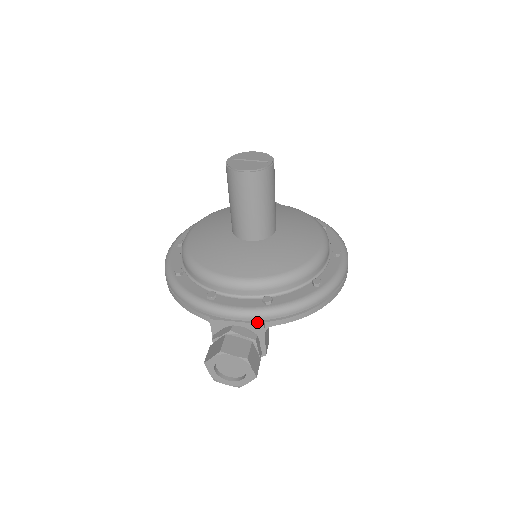
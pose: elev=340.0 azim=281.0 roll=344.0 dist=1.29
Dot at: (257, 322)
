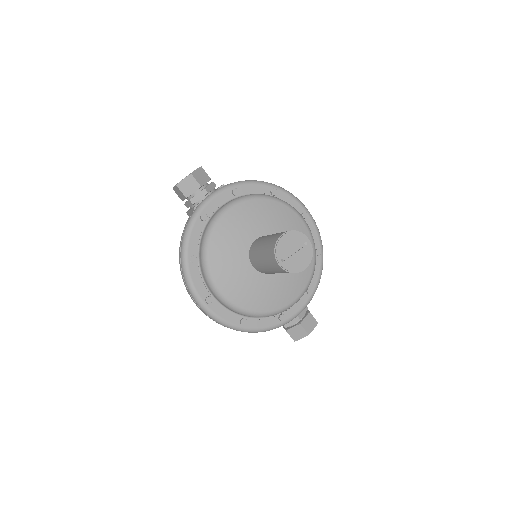
Dot at: occluded
